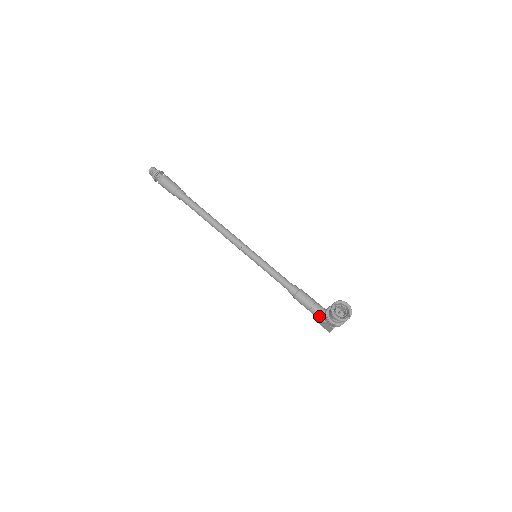
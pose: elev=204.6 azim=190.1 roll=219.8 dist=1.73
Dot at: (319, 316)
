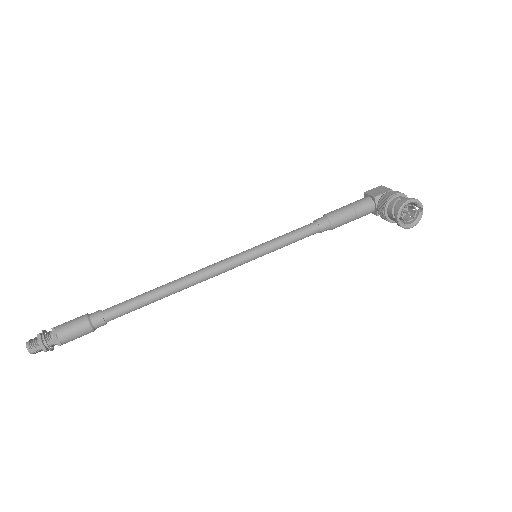
Dot at: occluded
